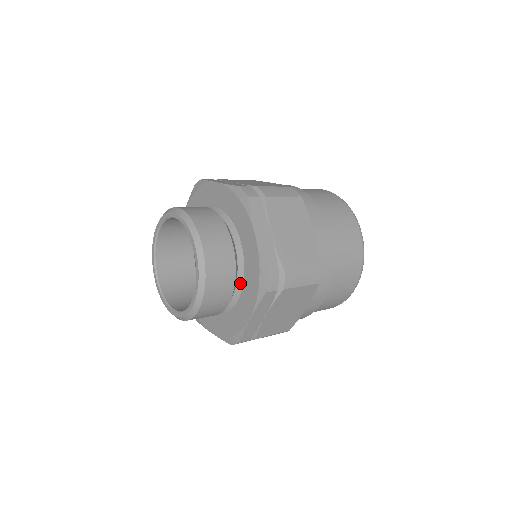
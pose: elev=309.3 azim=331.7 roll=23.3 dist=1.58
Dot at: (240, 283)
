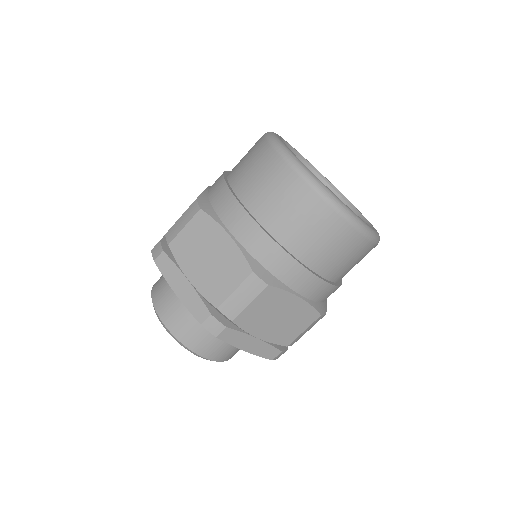
Dot at: occluded
